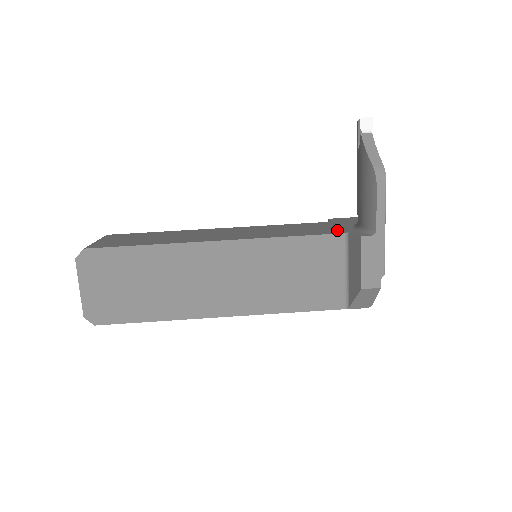
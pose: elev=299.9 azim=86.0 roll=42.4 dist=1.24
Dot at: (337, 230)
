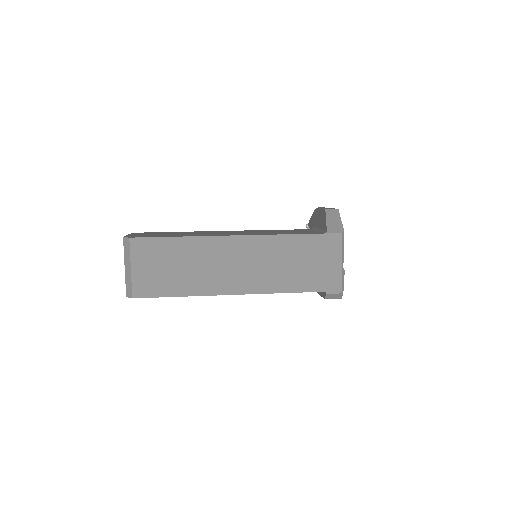
Dot at: occluded
